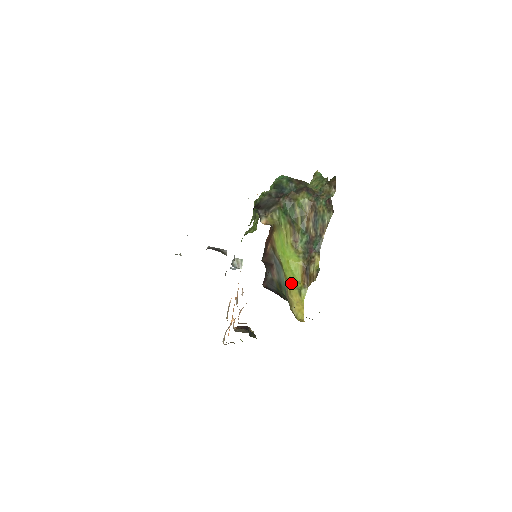
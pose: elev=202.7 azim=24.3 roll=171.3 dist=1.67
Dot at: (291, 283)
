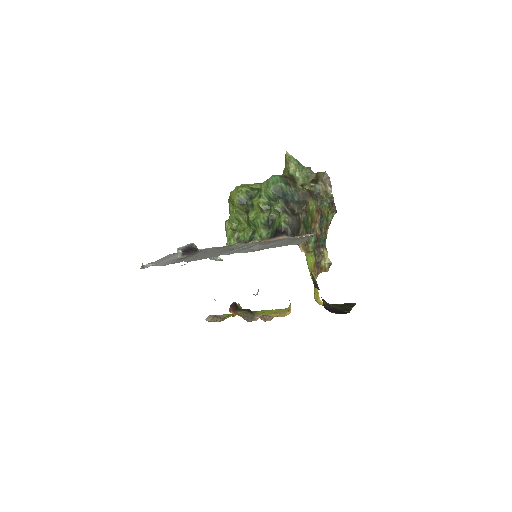
Dot at: occluded
